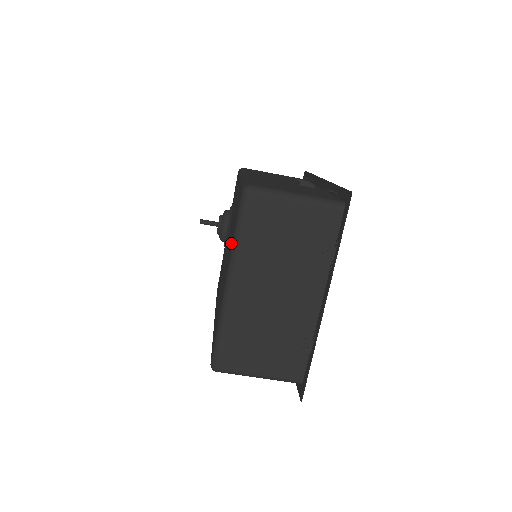
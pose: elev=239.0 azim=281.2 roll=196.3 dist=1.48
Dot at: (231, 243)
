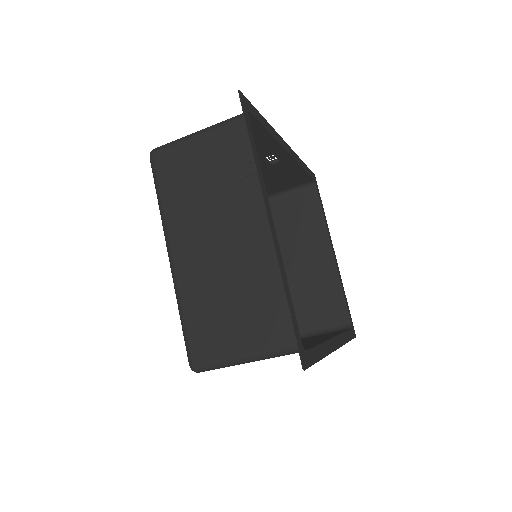
Dot at: occluded
